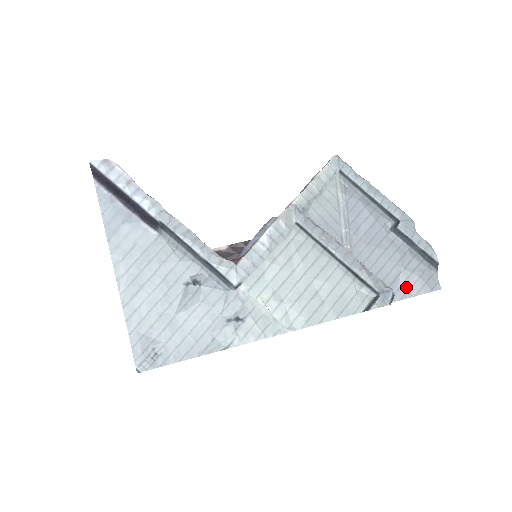
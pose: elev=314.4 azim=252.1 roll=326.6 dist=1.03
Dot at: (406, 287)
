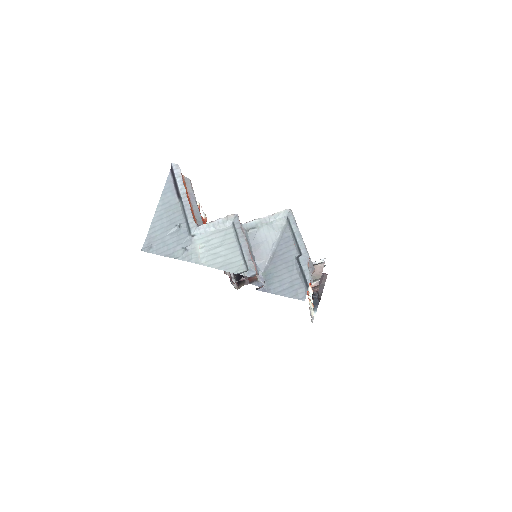
Dot at: (288, 291)
